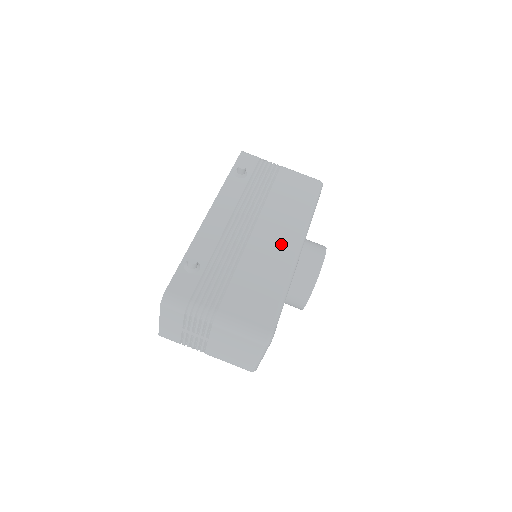
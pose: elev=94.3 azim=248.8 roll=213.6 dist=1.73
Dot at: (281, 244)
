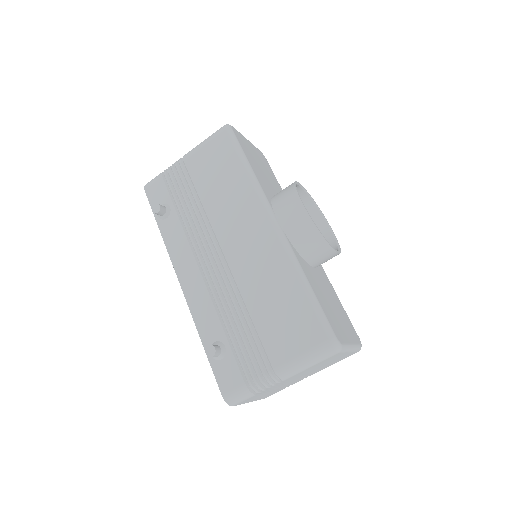
Dot at: (257, 241)
